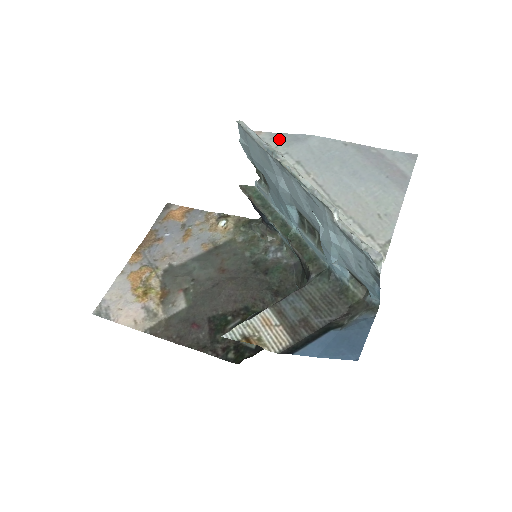
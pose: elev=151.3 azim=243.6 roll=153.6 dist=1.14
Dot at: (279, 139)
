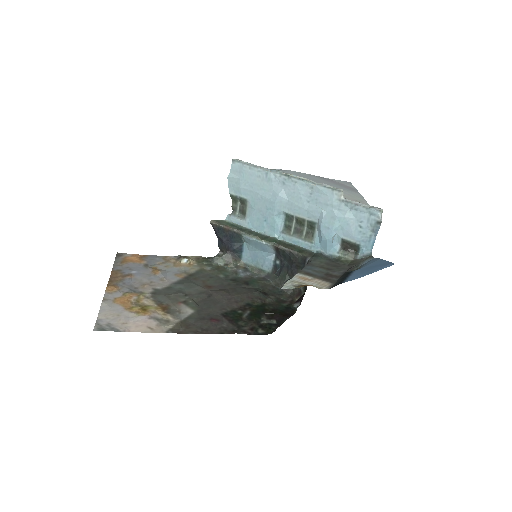
Dot at: occluded
